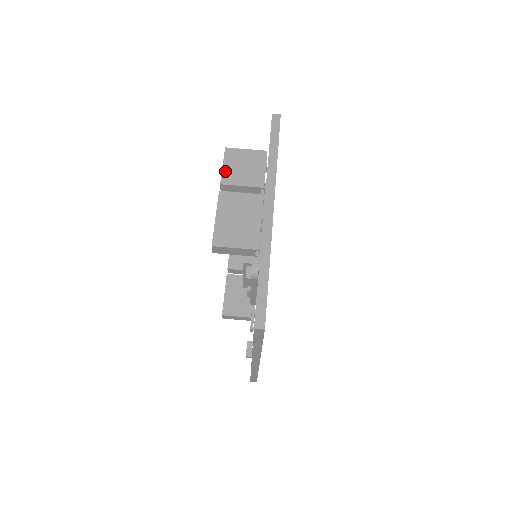
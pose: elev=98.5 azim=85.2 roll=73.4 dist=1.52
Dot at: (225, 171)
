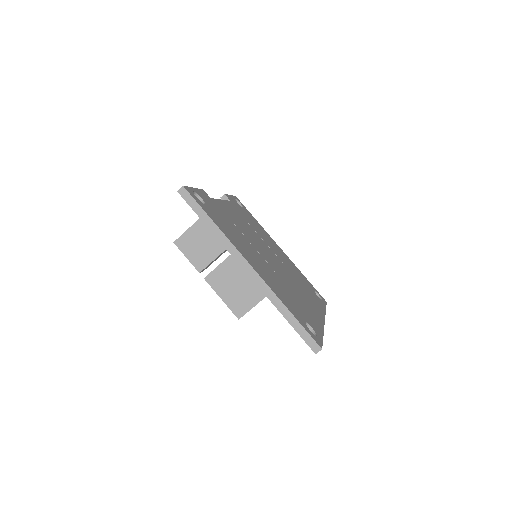
Dot at: (192, 260)
